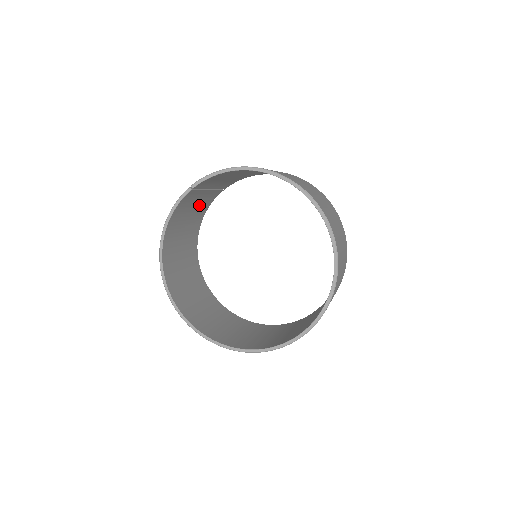
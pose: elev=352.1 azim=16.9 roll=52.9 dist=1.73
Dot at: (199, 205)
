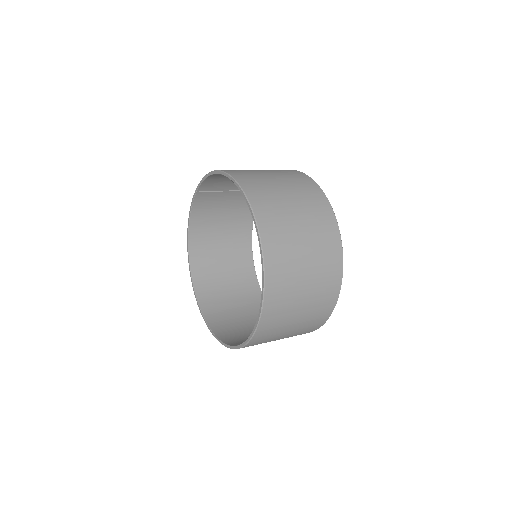
Dot at: (235, 205)
